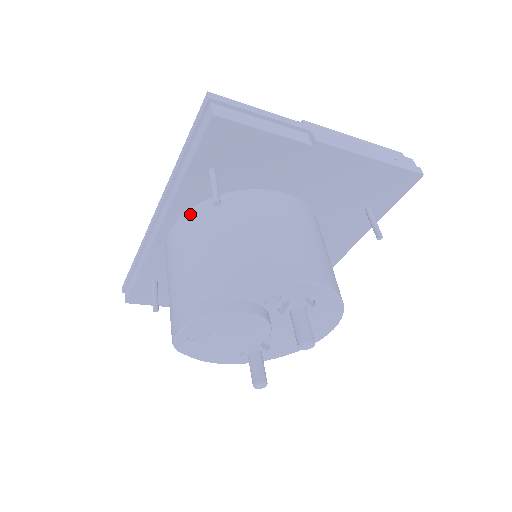
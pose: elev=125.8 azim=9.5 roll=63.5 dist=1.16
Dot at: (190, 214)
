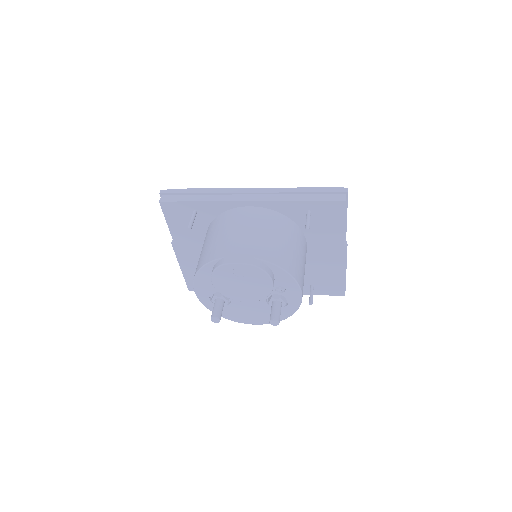
Dot at: (274, 213)
